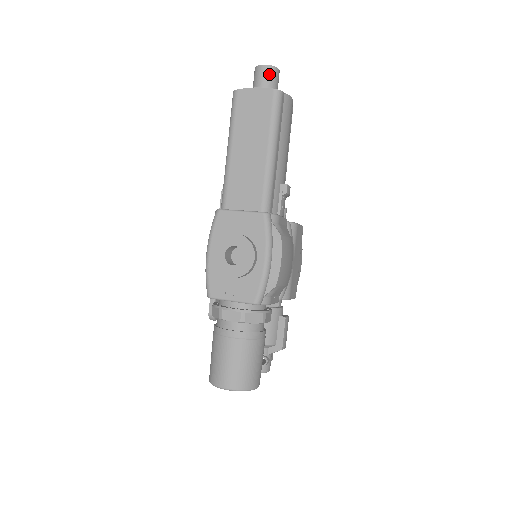
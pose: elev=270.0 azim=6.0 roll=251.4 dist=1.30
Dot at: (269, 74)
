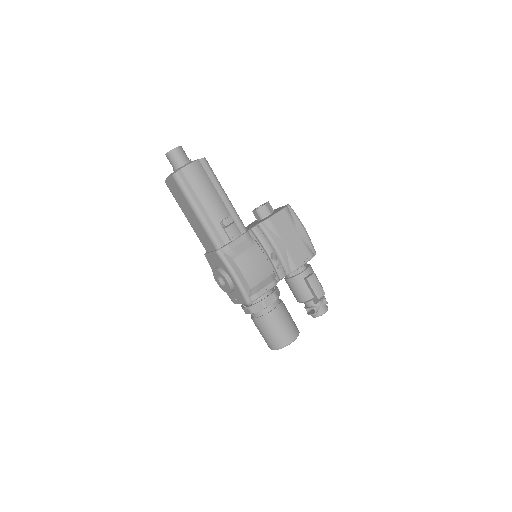
Dot at: (171, 158)
